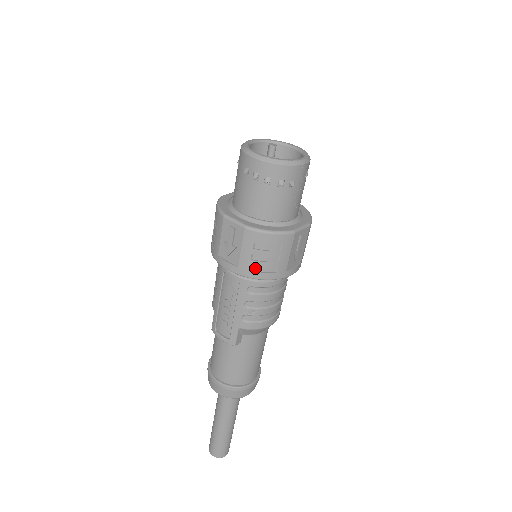
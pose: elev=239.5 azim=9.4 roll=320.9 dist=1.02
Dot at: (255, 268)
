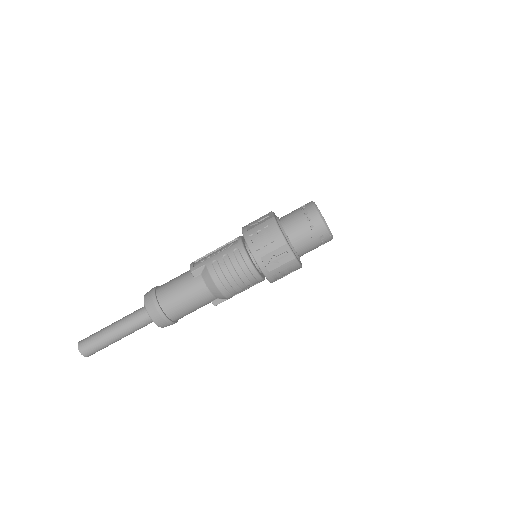
Dot at: (253, 238)
